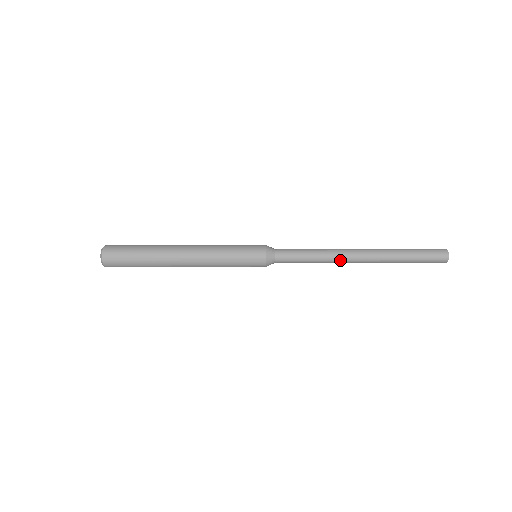
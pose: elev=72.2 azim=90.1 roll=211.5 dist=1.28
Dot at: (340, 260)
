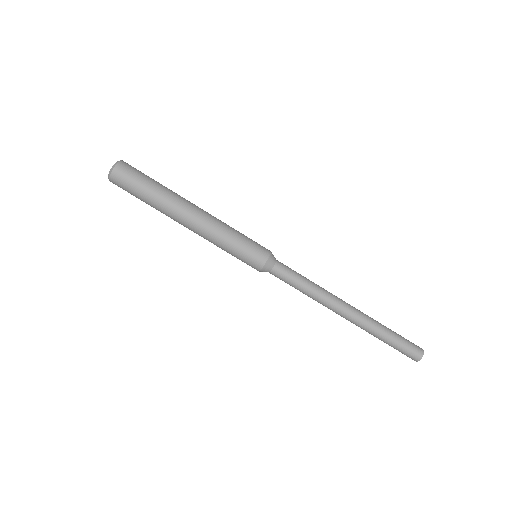
Dot at: (328, 306)
